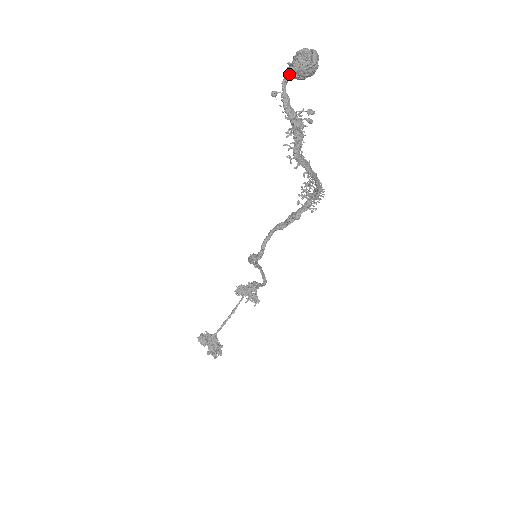
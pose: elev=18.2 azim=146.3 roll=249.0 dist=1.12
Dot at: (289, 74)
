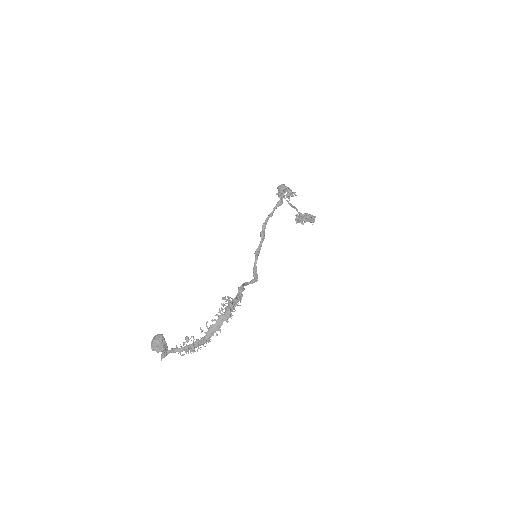
Dot at: occluded
